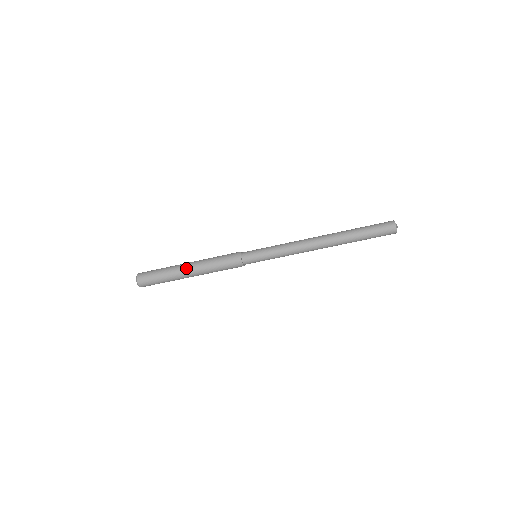
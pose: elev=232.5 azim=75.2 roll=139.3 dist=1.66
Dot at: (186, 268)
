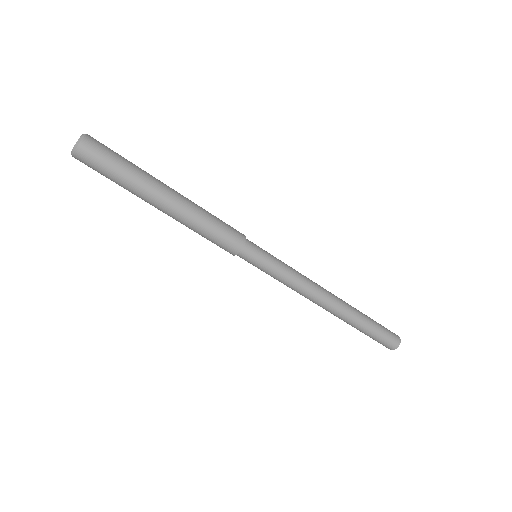
Dot at: (163, 201)
